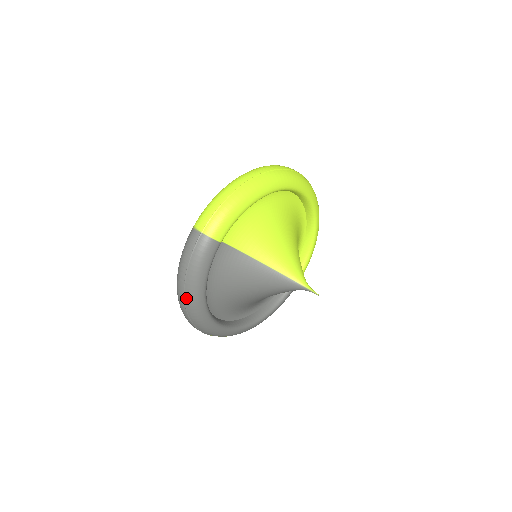
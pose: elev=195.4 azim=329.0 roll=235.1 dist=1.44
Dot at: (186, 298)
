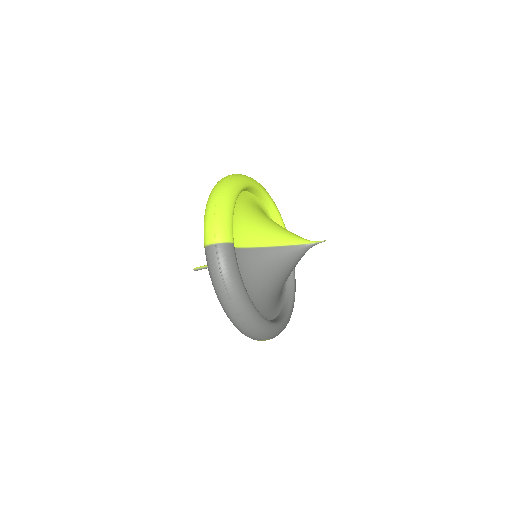
Dot at: (236, 307)
